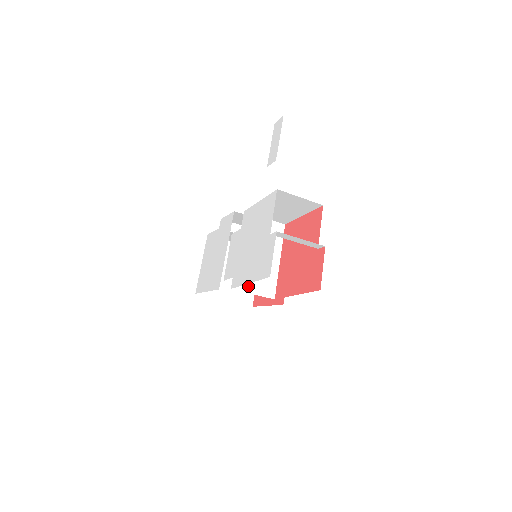
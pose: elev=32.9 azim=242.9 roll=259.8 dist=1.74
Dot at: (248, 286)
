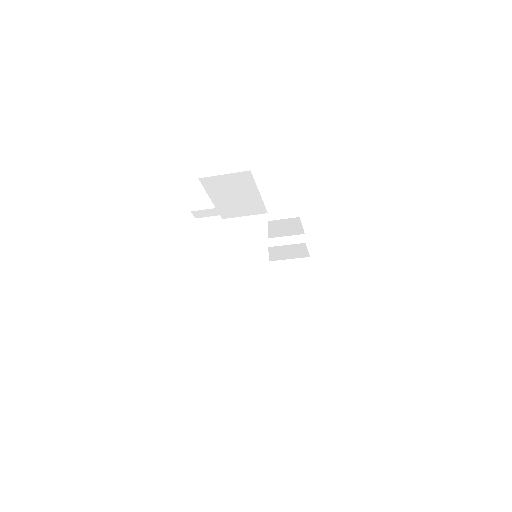
Dot at: (237, 284)
